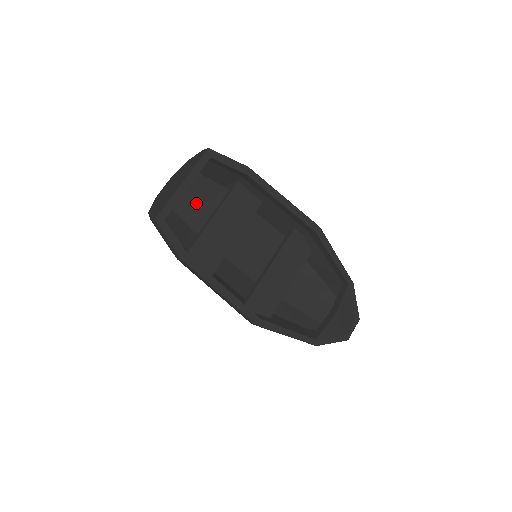
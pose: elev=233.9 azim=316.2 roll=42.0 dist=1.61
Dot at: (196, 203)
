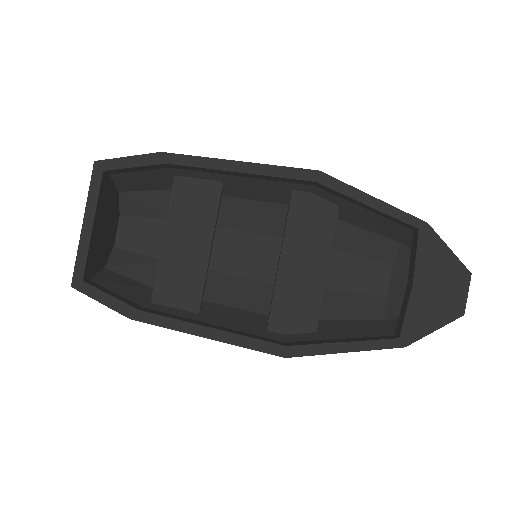
Dot at: (155, 227)
